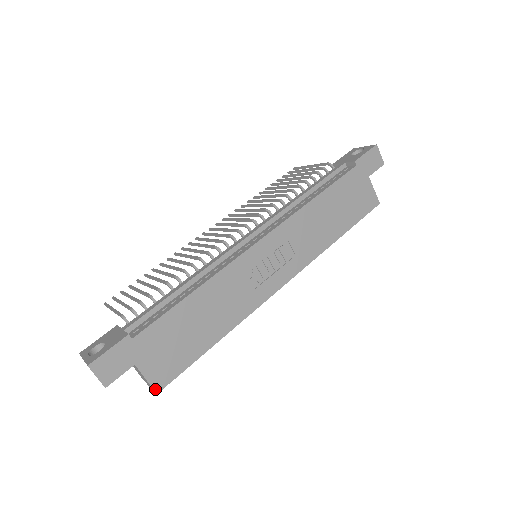
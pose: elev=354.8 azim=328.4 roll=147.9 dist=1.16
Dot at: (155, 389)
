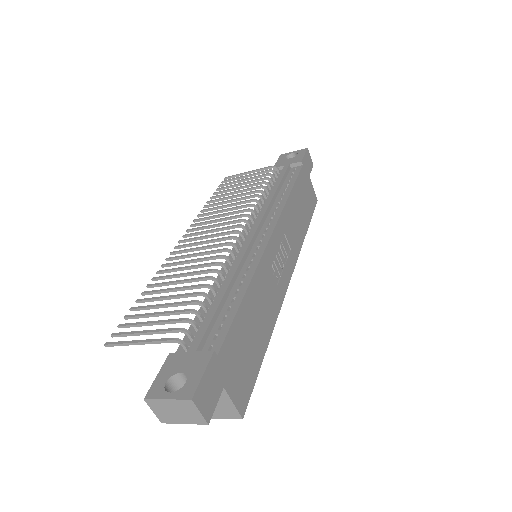
Dot at: (241, 413)
